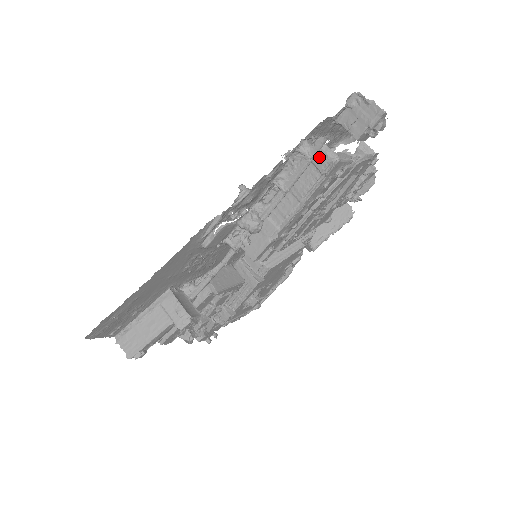
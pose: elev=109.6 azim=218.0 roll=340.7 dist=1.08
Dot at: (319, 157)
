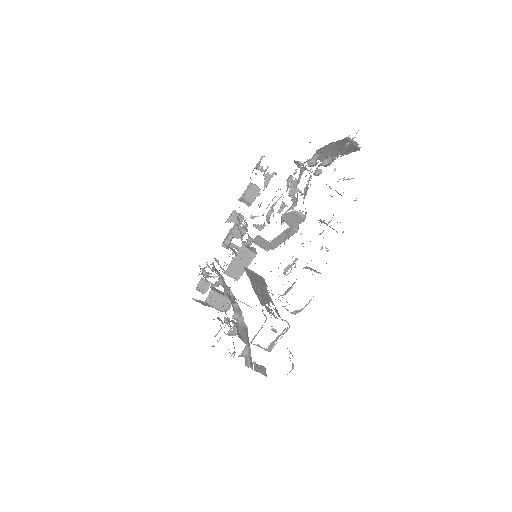
Dot at: occluded
